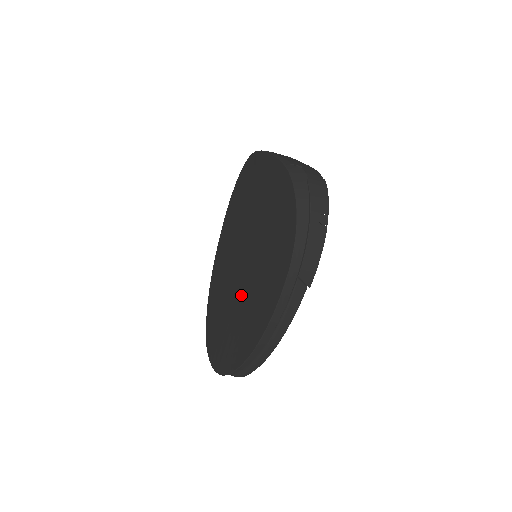
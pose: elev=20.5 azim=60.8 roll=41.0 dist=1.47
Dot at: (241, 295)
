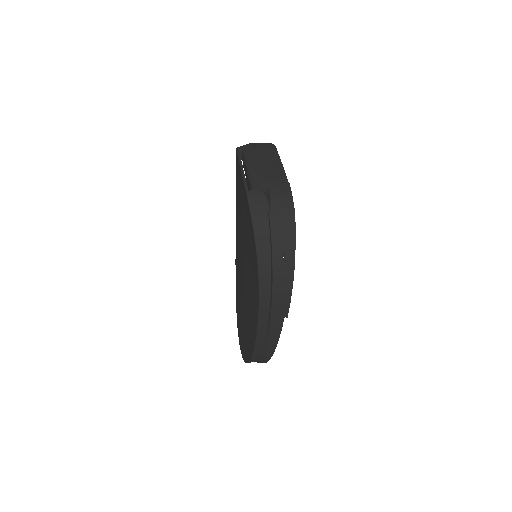
Dot at: (244, 296)
